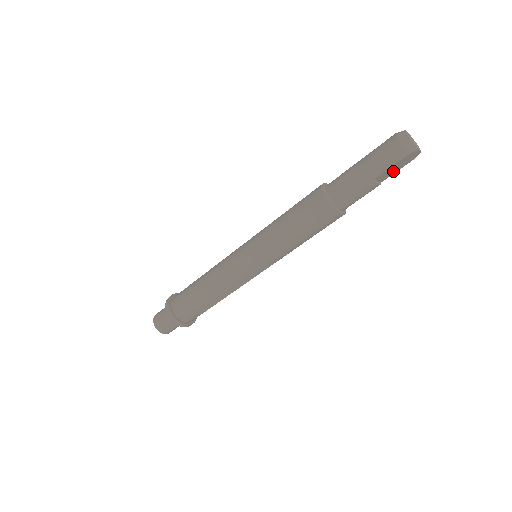
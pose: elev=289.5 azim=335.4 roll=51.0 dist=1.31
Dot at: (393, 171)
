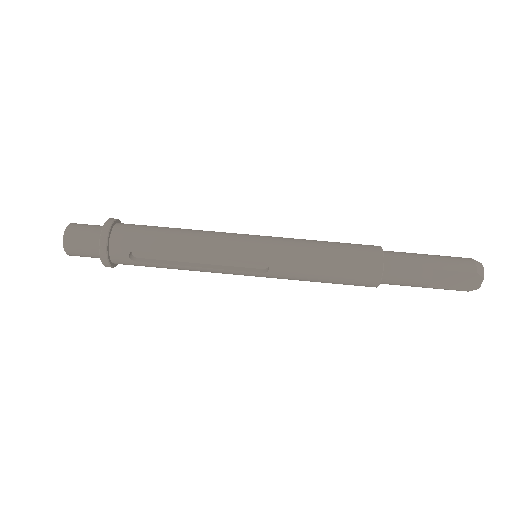
Dot at: (447, 283)
